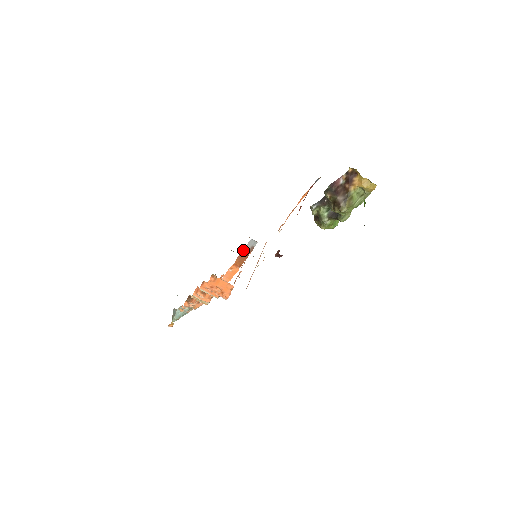
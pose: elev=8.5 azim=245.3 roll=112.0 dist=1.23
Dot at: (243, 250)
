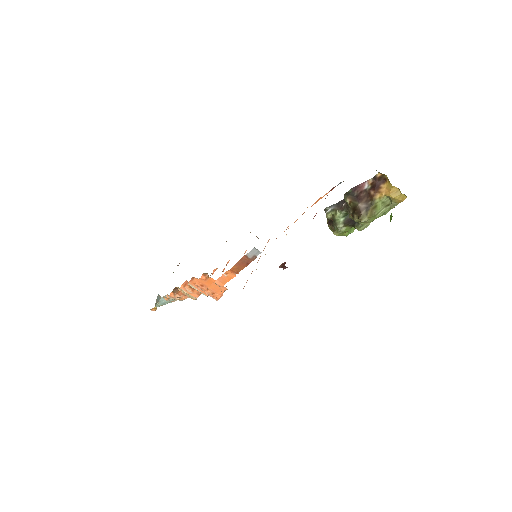
Dot at: (243, 257)
